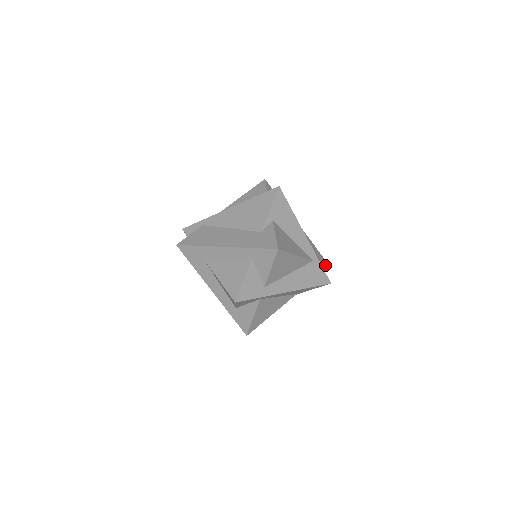
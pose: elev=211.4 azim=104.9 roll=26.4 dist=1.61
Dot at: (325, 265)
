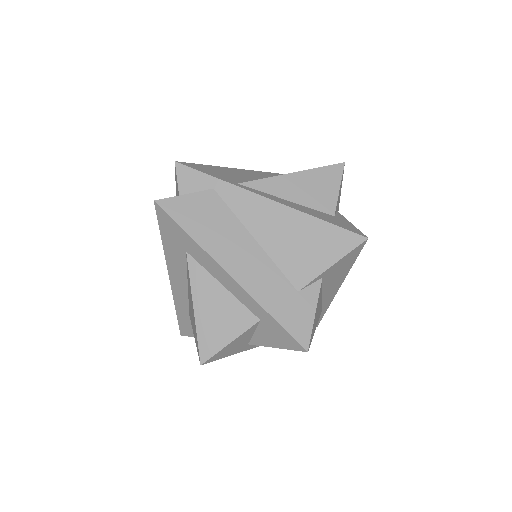
Dot at: occluded
